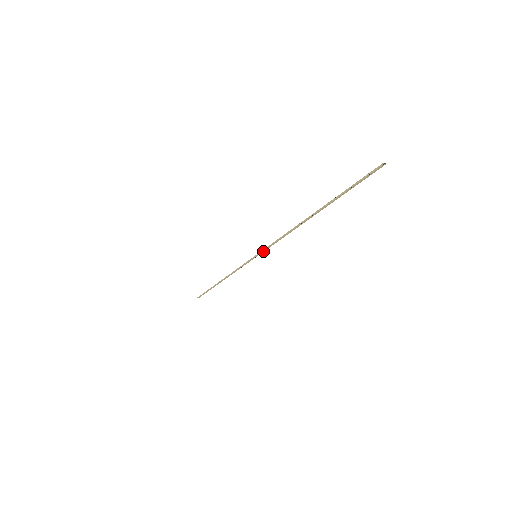
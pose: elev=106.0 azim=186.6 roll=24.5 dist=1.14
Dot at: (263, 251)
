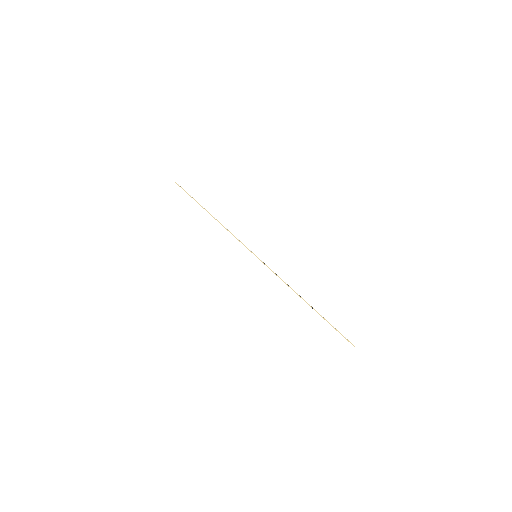
Dot at: (264, 263)
